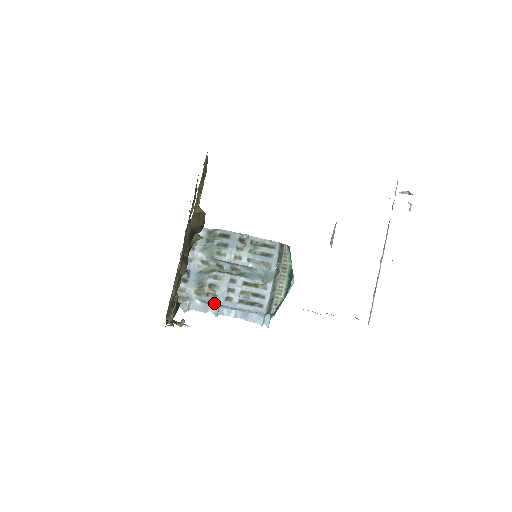
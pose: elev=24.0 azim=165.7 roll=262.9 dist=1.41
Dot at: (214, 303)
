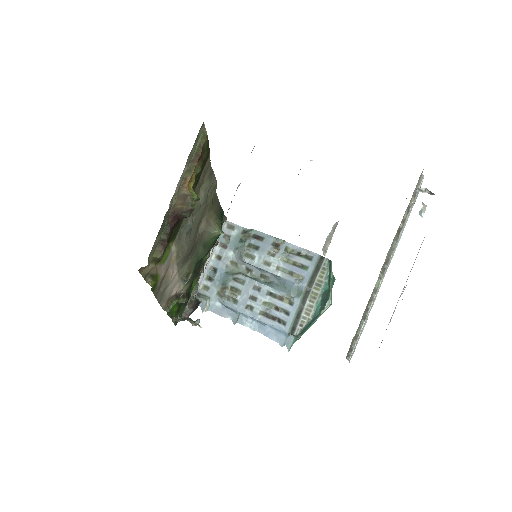
Dot at: (234, 309)
